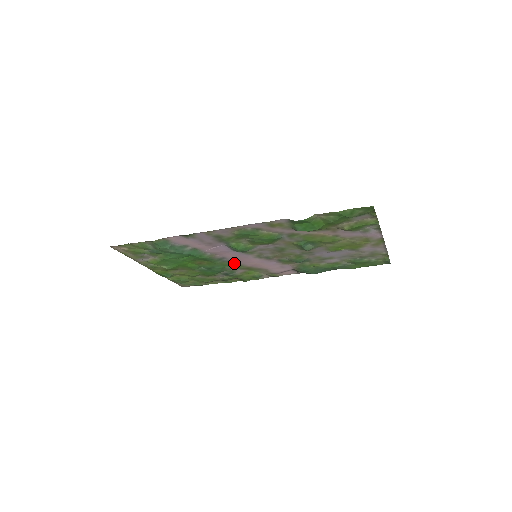
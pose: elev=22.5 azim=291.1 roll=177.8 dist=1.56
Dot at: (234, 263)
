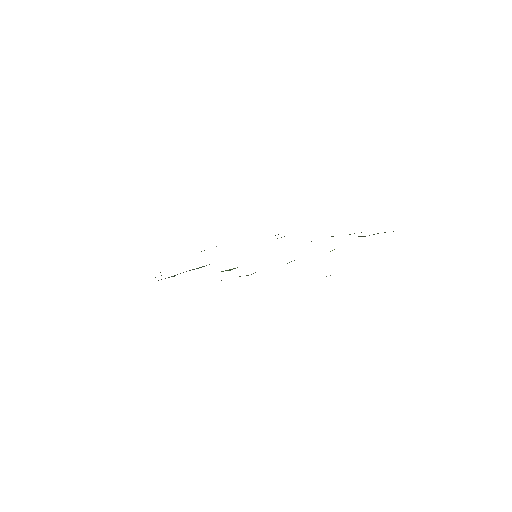
Dot at: occluded
